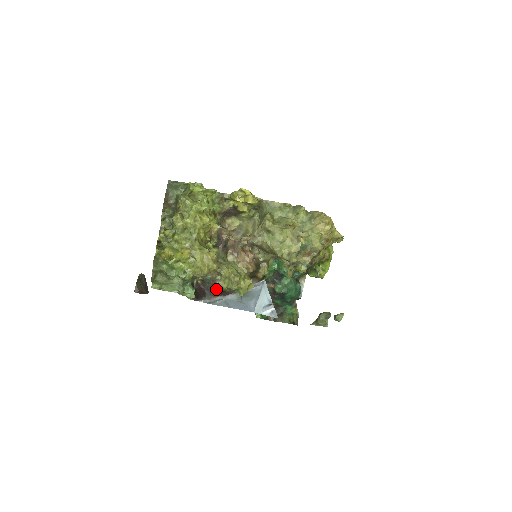
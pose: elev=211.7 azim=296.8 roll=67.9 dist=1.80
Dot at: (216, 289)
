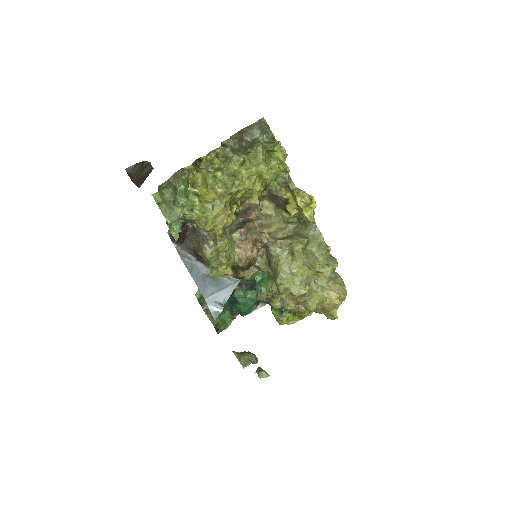
Dot at: (197, 248)
